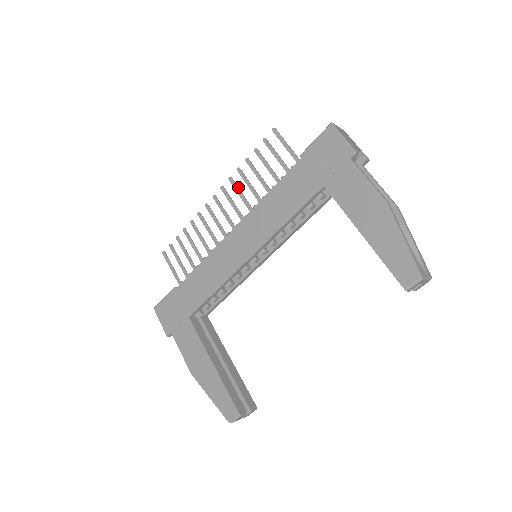
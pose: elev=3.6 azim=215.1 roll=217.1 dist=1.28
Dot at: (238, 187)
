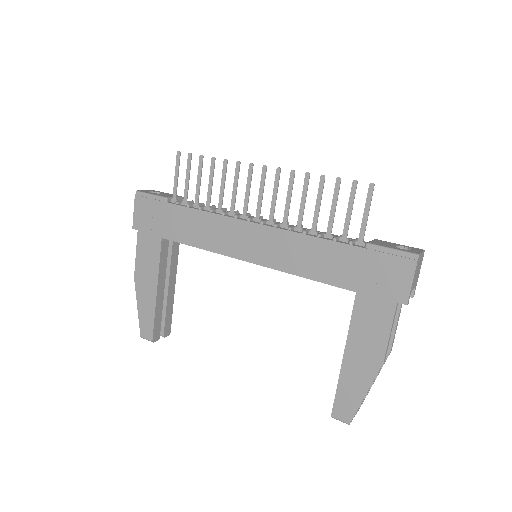
Dot at: (292, 189)
